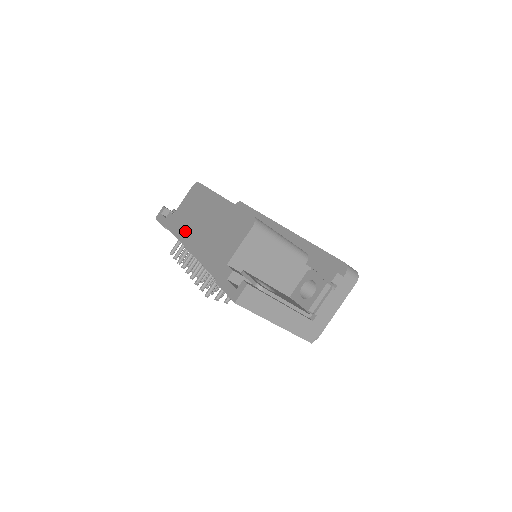
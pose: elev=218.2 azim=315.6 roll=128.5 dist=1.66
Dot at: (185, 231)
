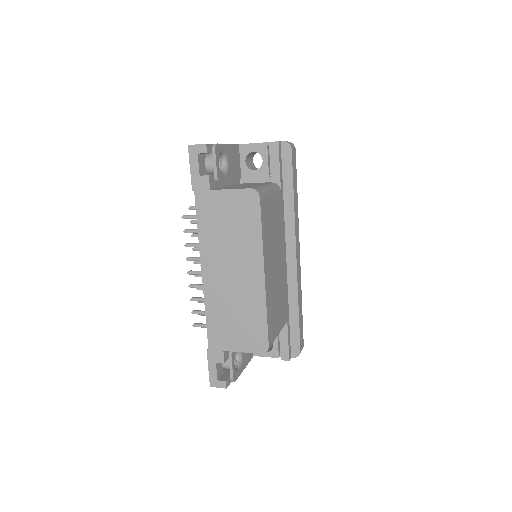
Dot at: (211, 246)
